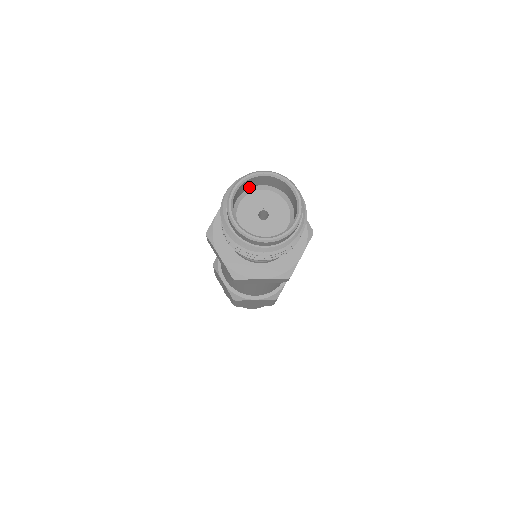
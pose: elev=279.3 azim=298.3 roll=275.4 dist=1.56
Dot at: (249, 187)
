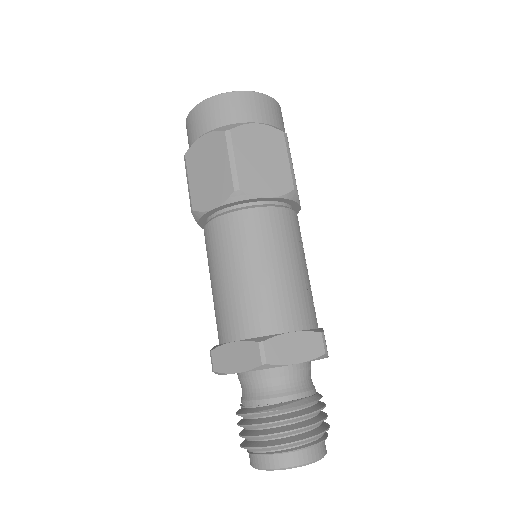
Dot at: occluded
